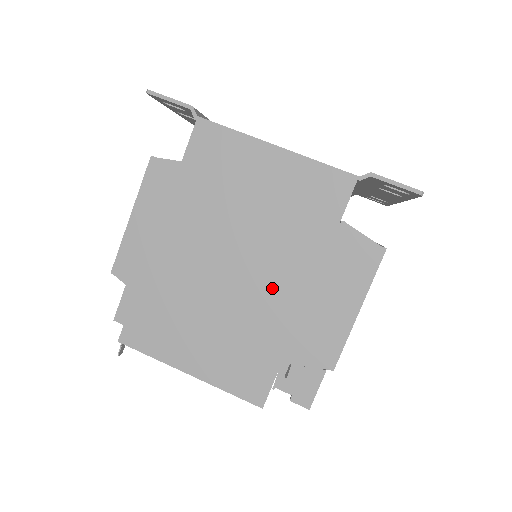
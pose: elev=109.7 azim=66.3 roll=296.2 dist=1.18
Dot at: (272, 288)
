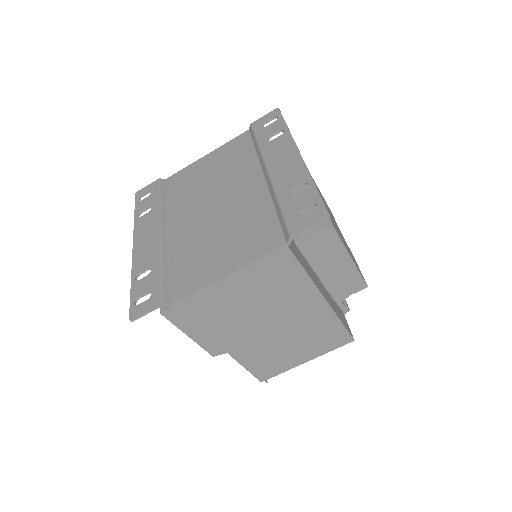
Dot at: (303, 312)
